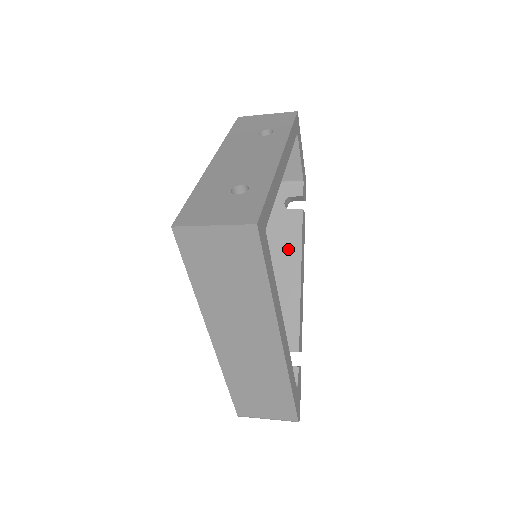
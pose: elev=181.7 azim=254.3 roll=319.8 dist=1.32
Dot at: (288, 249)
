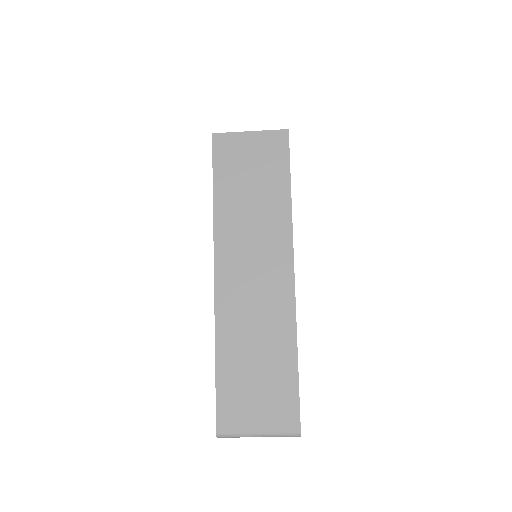
Dot at: occluded
